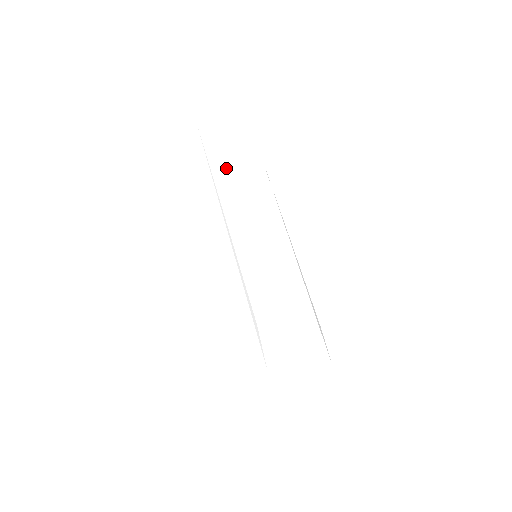
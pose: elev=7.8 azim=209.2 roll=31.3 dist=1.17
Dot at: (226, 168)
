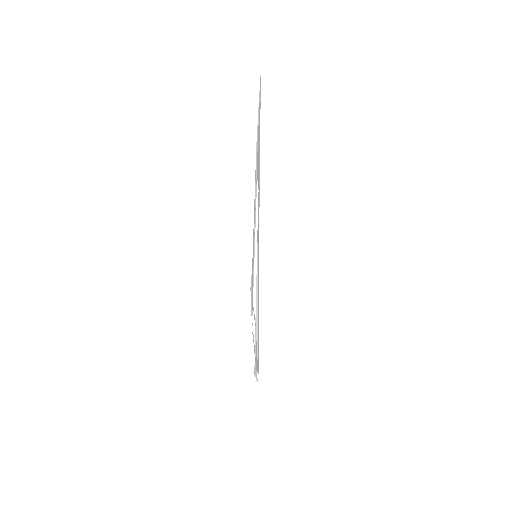
Dot at: (257, 158)
